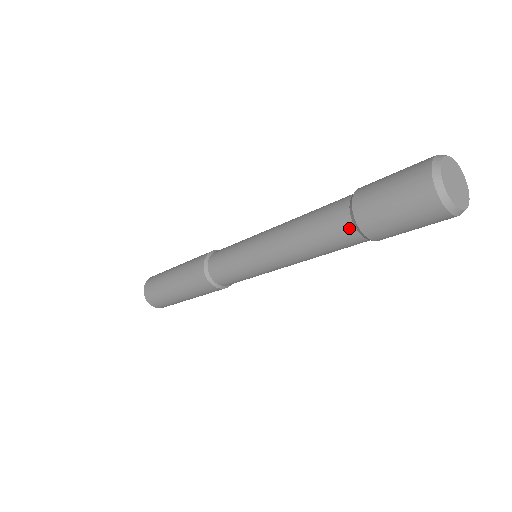
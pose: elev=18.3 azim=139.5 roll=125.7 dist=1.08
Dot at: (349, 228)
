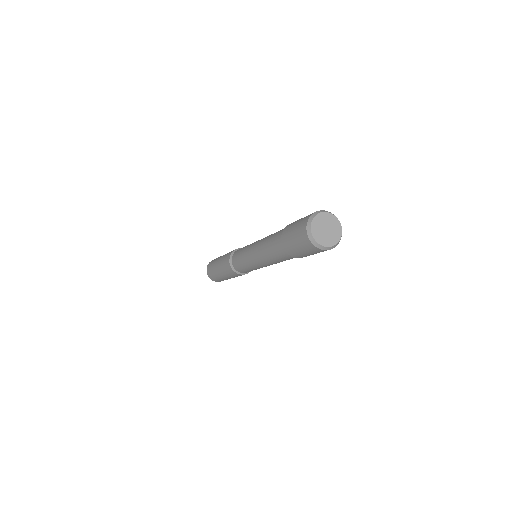
Dot at: occluded
